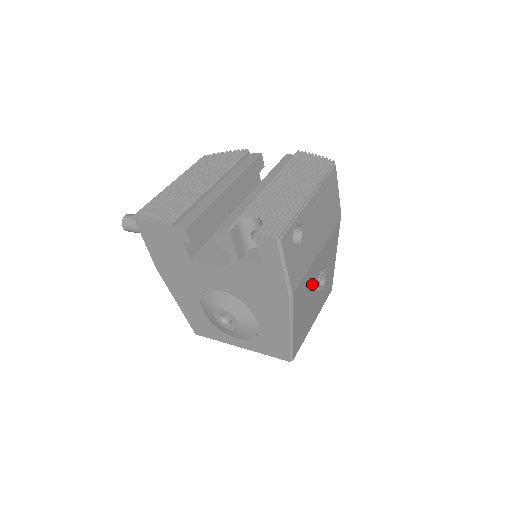
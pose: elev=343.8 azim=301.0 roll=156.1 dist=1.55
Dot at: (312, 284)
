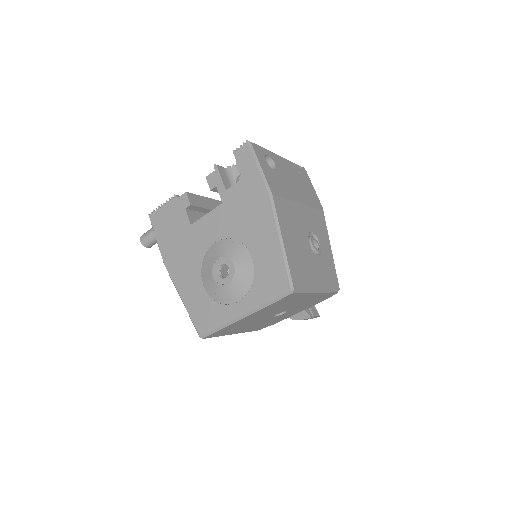
Dot at: (300, 227)
